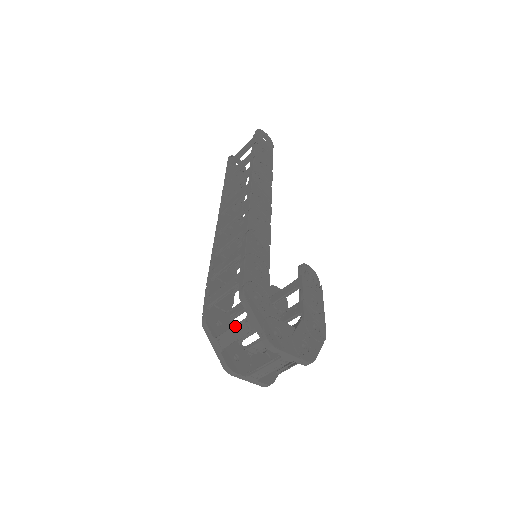
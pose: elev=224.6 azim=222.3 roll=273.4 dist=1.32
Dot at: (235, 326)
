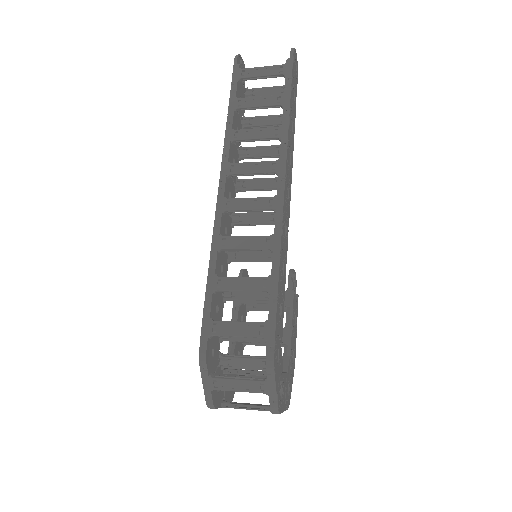
Dot at: (245, 381)
